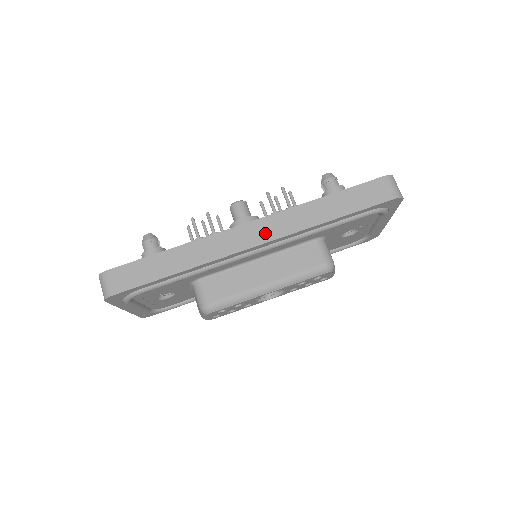
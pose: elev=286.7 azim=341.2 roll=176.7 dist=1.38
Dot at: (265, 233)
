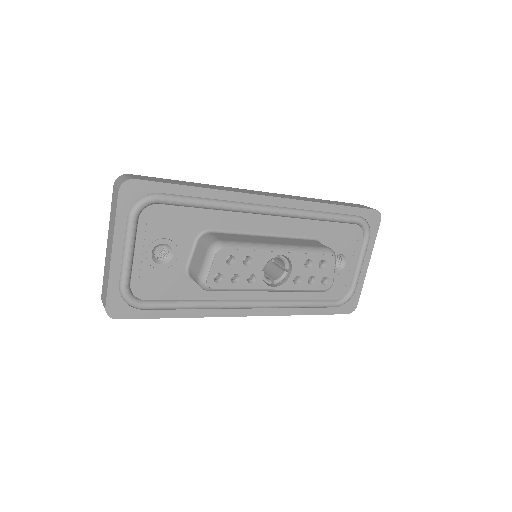
Dot at: (279, 196)
